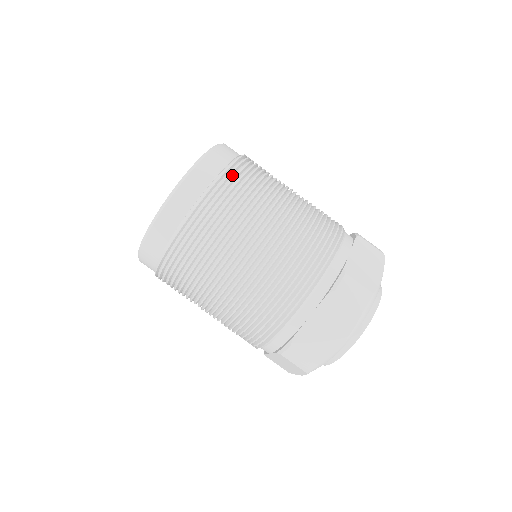
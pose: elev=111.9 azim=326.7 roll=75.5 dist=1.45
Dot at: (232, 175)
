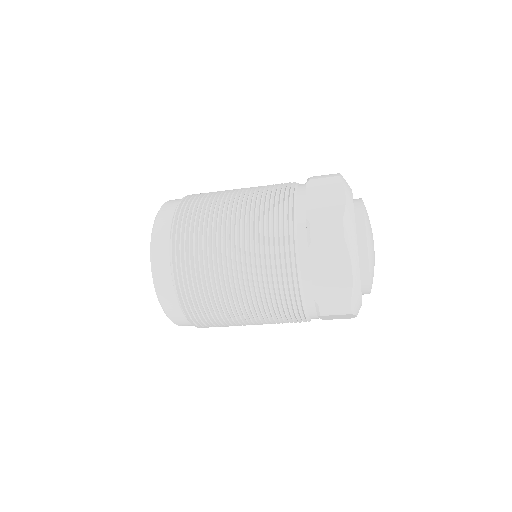
Dot at: (180, 223)
